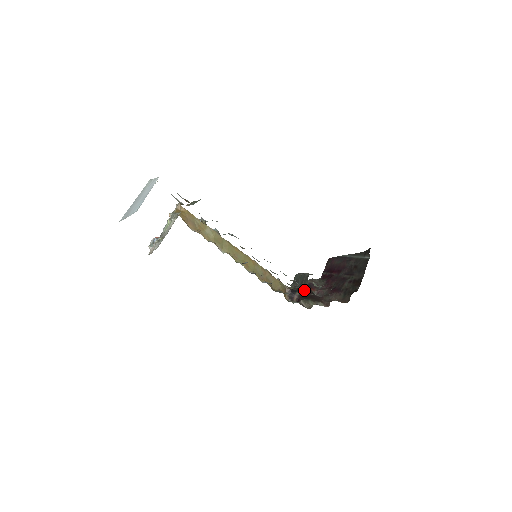
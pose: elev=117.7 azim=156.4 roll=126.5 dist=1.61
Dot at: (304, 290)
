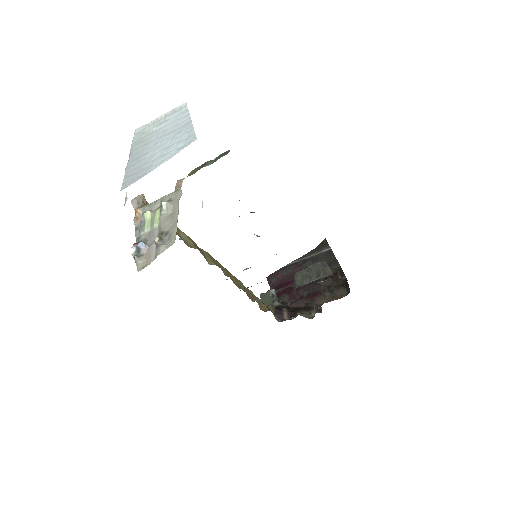
Dot at: occluded
